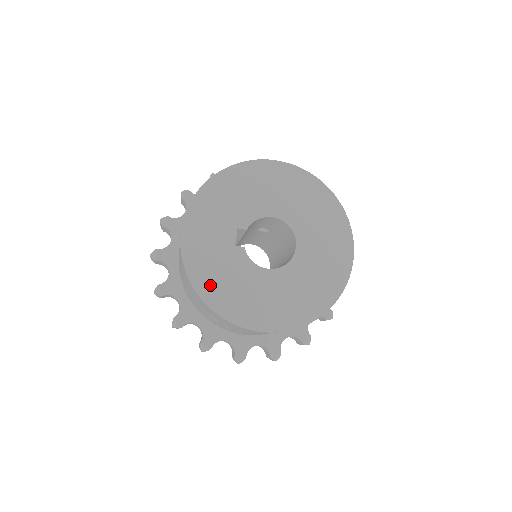
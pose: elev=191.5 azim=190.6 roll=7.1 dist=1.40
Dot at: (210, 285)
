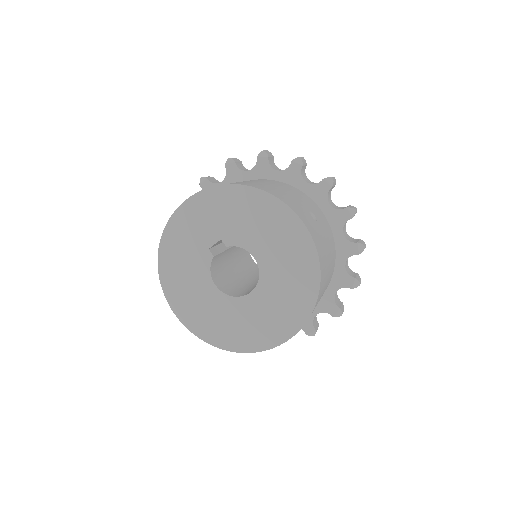
Dot at: (170, 256)
